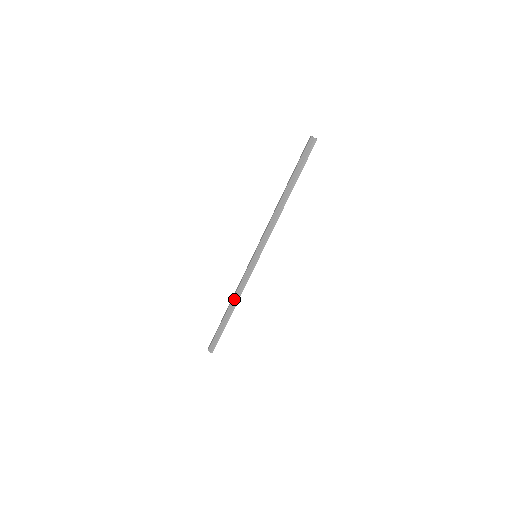
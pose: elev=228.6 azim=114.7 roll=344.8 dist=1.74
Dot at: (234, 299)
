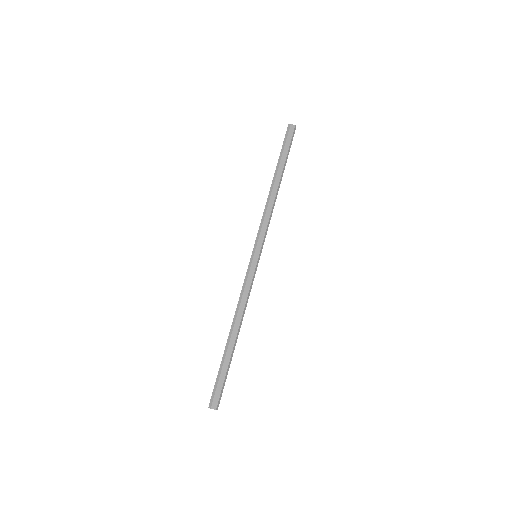
Dot at: (238, 318)
